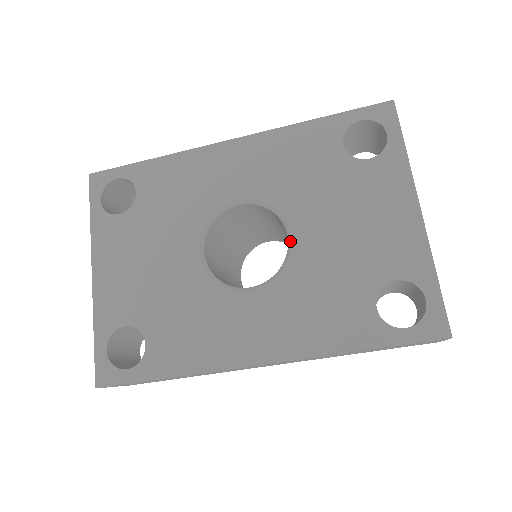
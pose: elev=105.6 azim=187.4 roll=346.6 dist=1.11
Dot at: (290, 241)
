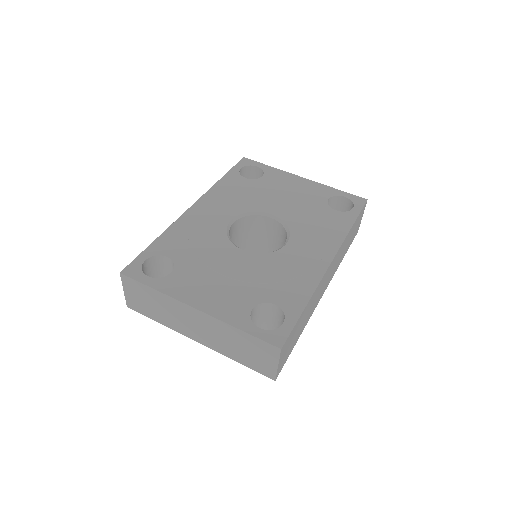
Dot at: (275, 217)
